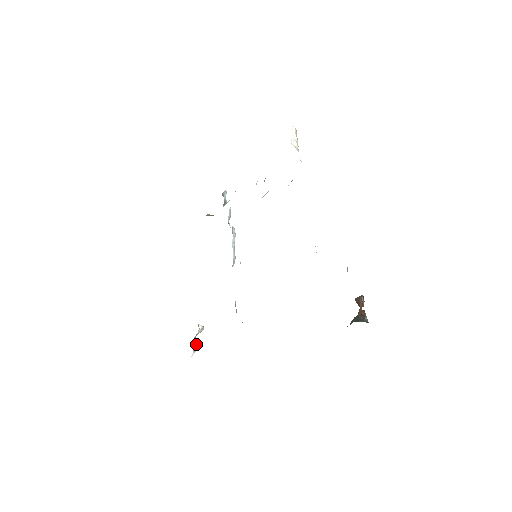
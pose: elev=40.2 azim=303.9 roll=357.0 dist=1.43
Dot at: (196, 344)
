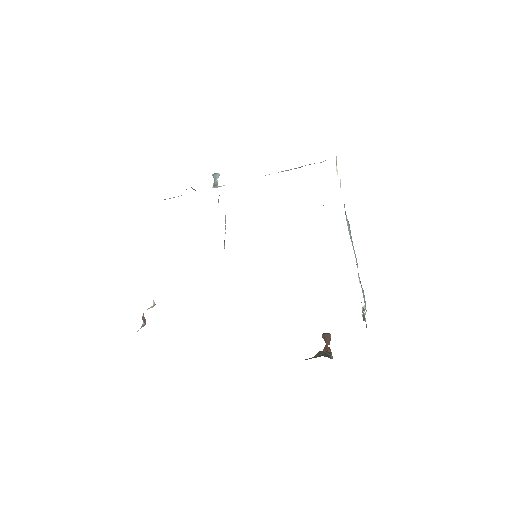
Dot at: (144, 320)
